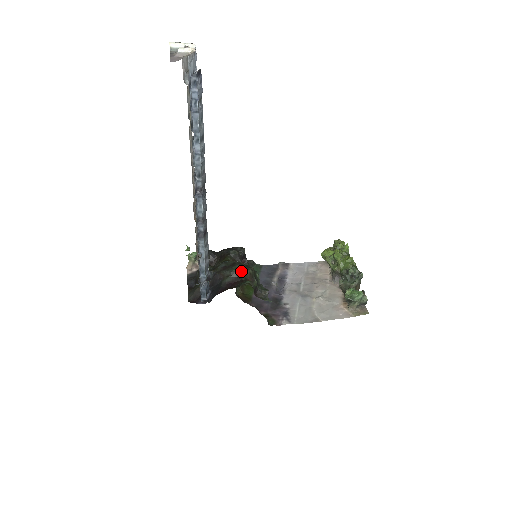
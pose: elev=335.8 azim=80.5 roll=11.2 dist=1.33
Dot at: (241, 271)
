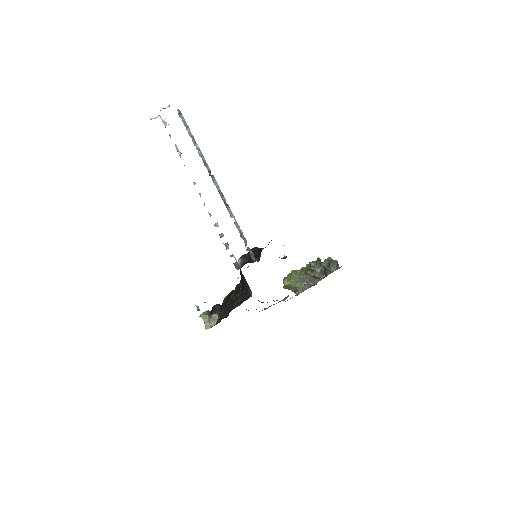
Dot at: occluded
